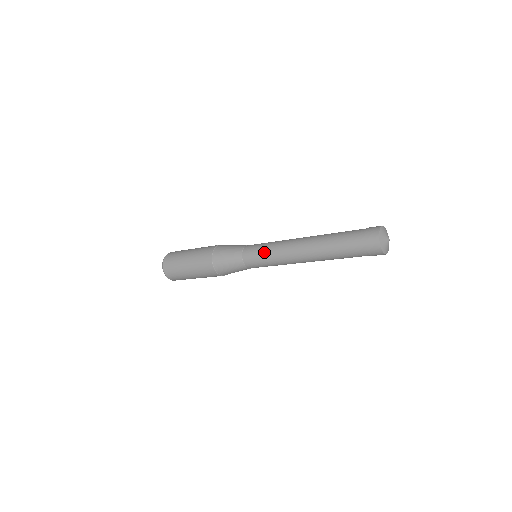
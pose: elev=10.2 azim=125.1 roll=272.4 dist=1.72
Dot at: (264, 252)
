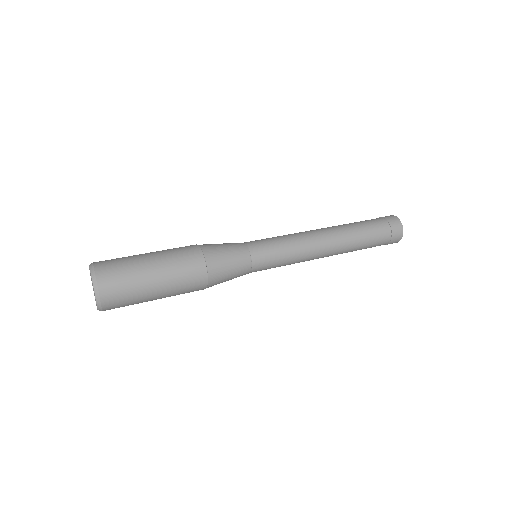
Dot at: (283, 263)
